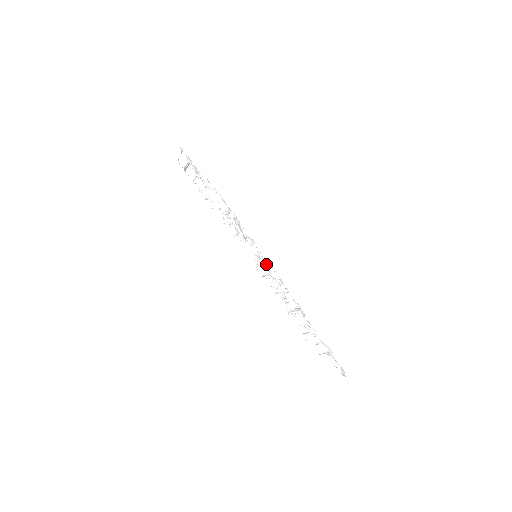
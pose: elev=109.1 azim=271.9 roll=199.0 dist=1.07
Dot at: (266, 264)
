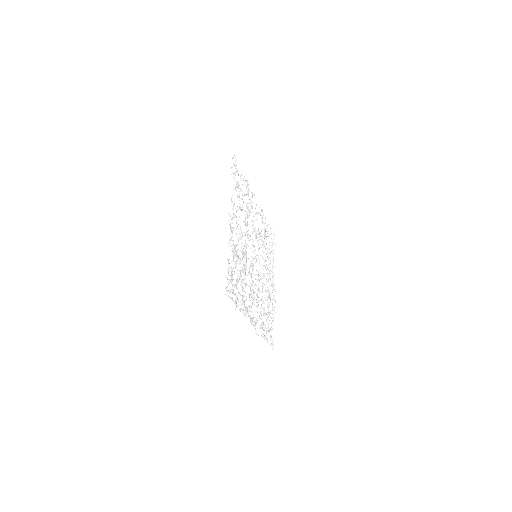
Dot at: (234, 225)
